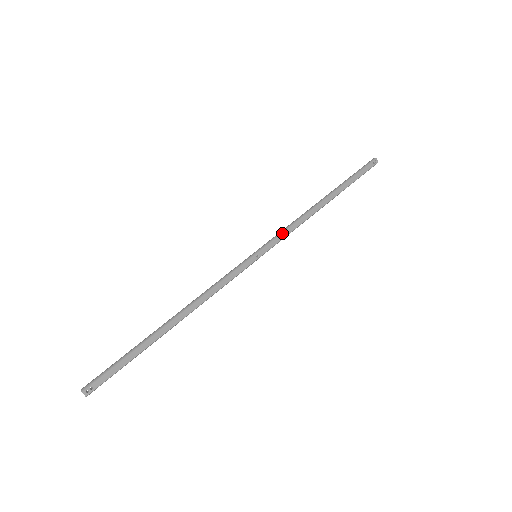
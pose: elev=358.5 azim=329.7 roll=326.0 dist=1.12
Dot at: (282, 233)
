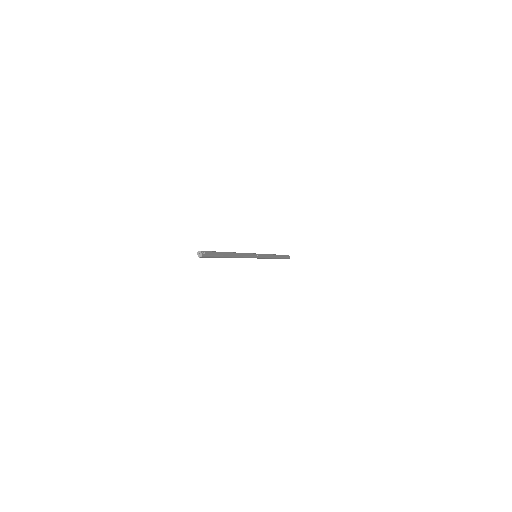
Dot at: (264, 254)
